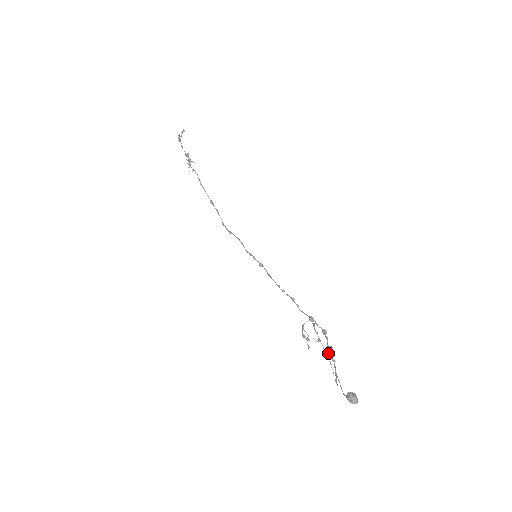
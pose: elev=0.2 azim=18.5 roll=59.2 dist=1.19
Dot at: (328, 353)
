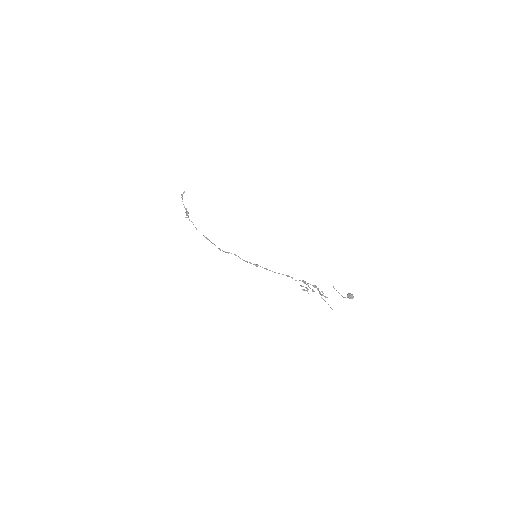
Dot at: (322, 295)
